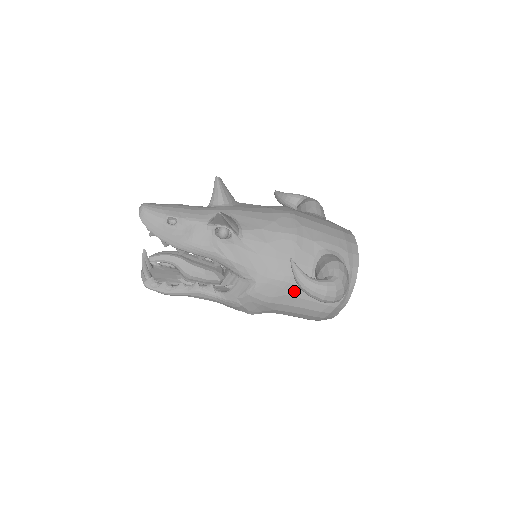
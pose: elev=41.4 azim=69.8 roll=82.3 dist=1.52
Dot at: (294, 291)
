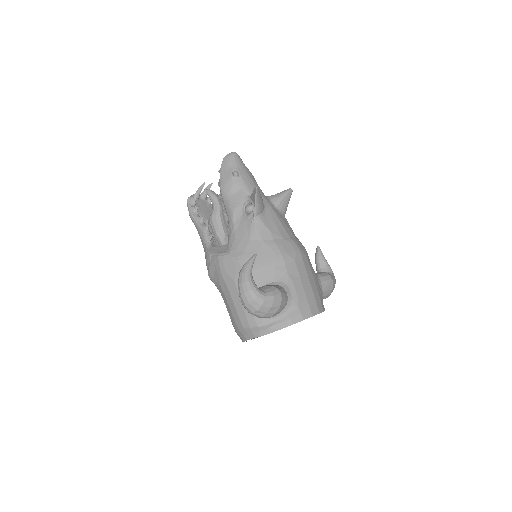
Dot at: occluded
